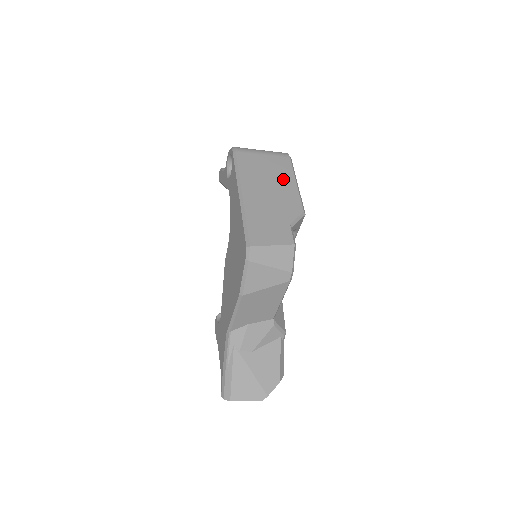
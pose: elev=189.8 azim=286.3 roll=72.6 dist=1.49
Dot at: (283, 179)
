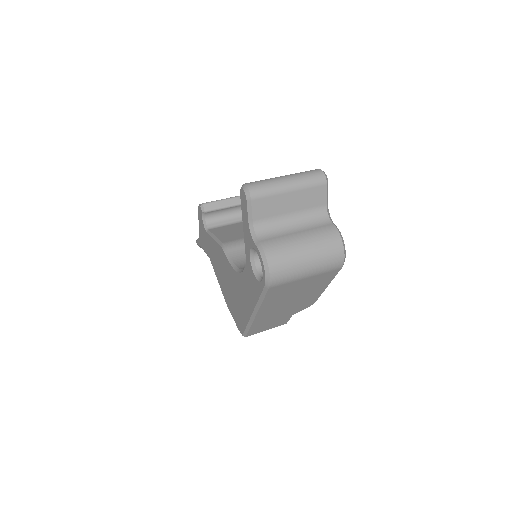
Dot at: (313, 291)
